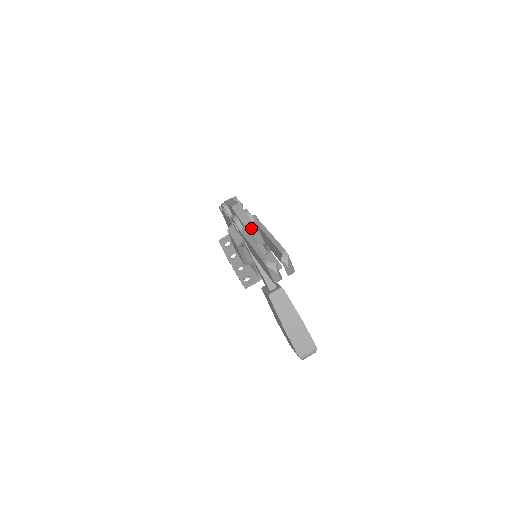
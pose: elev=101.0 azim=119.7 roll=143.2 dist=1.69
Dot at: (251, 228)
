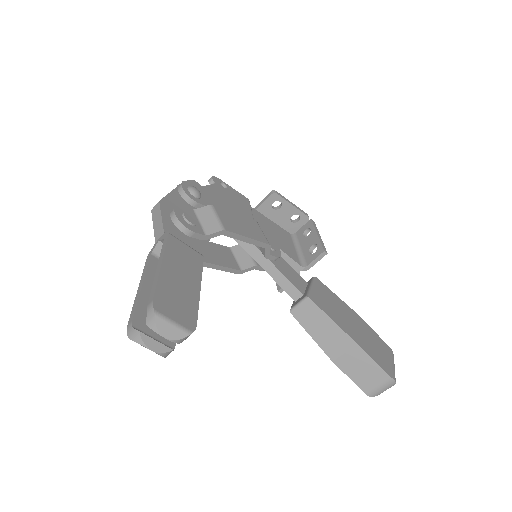
Dot at: occluded
